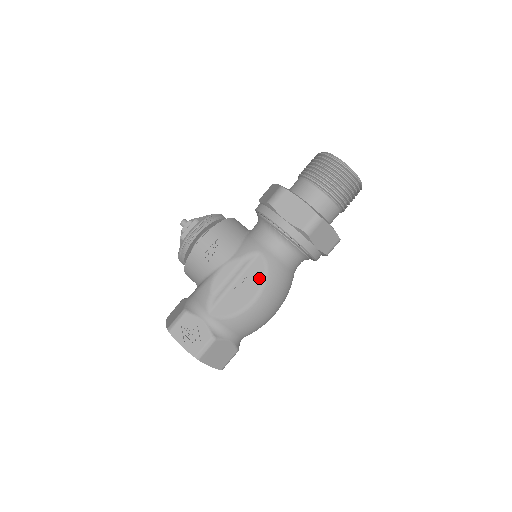
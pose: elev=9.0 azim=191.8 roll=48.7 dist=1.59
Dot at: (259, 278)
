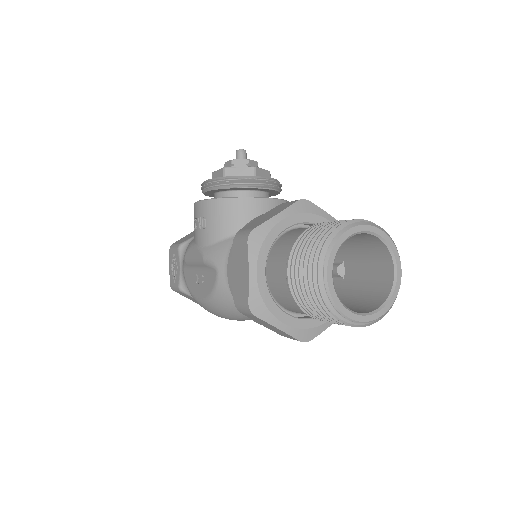
Dot at: (208, 290)
